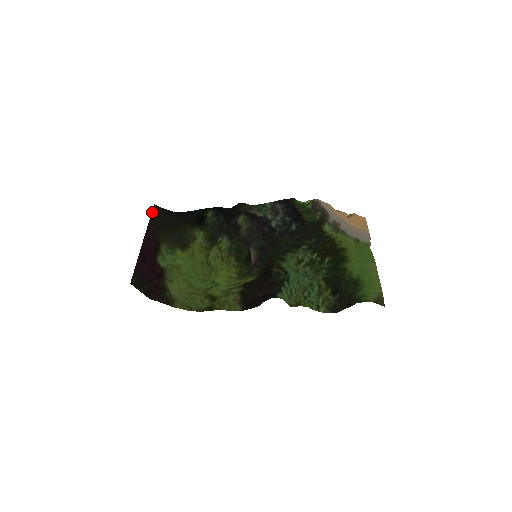
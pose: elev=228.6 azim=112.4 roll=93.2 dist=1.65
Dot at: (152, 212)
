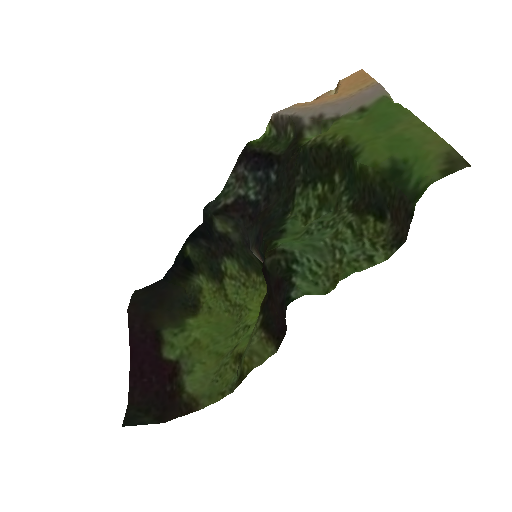
Dot at: (129, 304)
